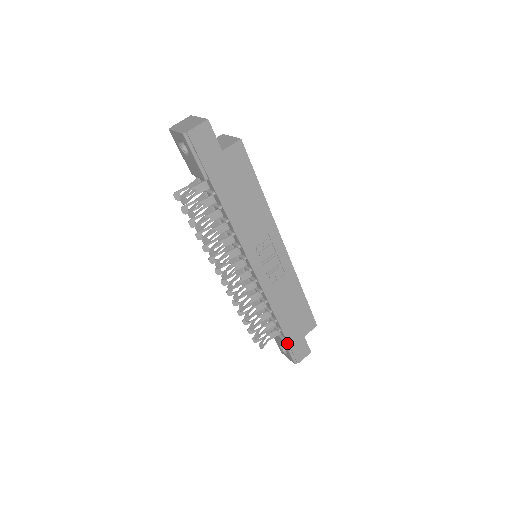
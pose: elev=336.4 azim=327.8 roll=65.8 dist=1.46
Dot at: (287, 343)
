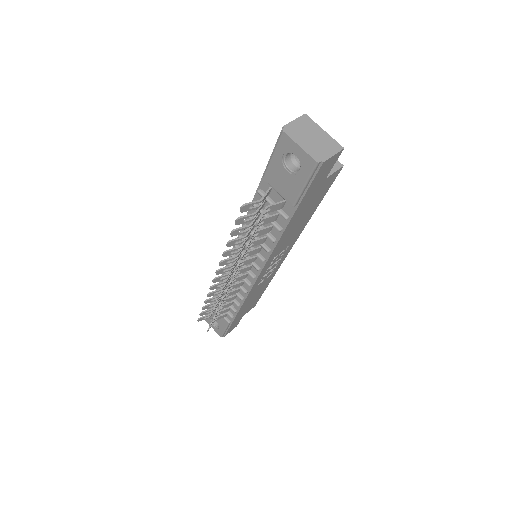
Dot at: (229, 324)
